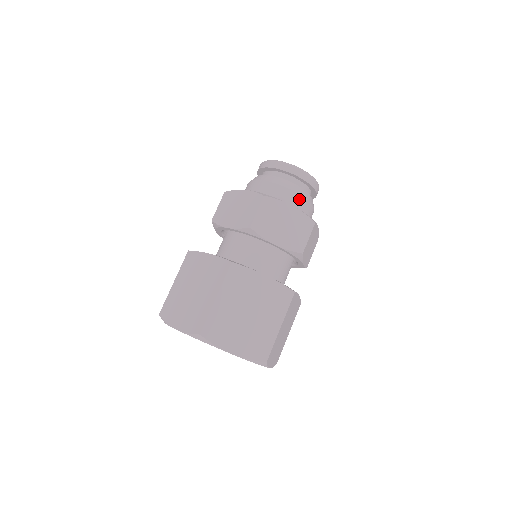
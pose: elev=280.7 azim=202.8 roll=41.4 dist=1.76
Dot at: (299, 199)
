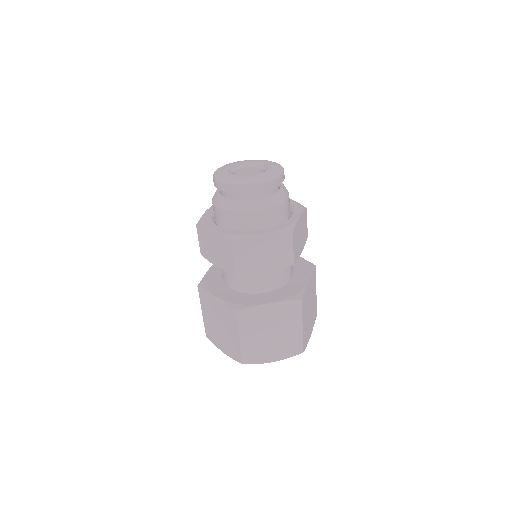
Dot at: (267, 214)
